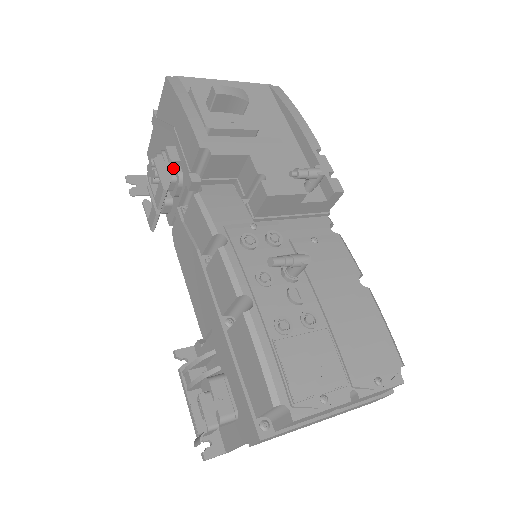
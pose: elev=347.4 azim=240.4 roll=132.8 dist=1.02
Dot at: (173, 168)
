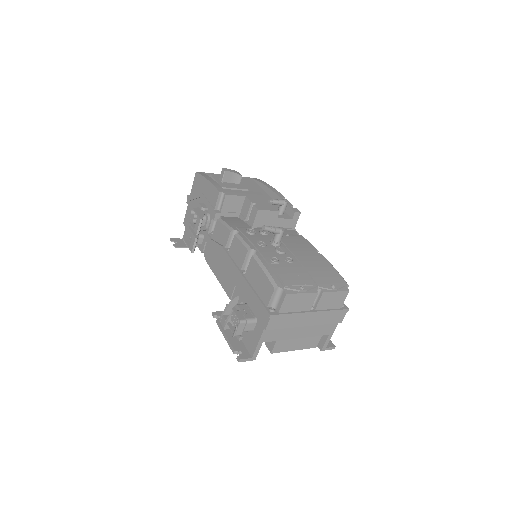
Dot at: (204, 212)
